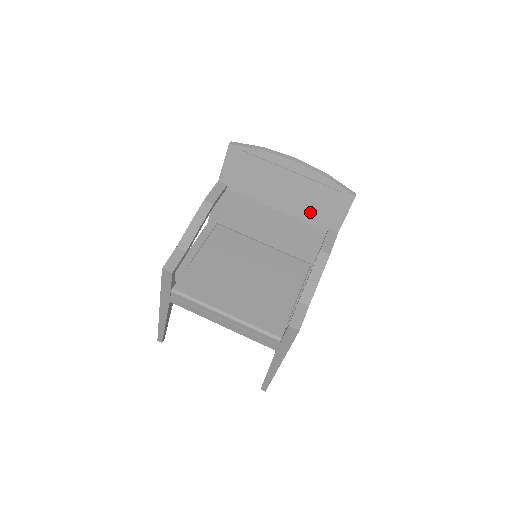
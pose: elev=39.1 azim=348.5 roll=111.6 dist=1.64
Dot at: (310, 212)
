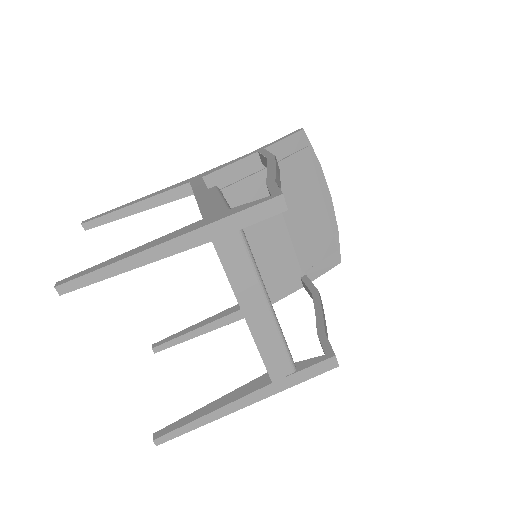
Dot at: (307, 249)
